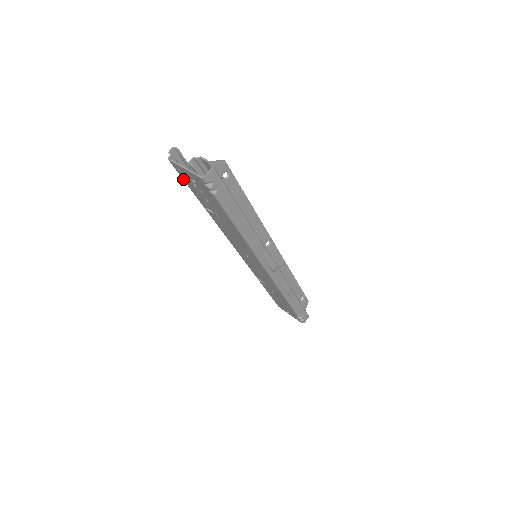
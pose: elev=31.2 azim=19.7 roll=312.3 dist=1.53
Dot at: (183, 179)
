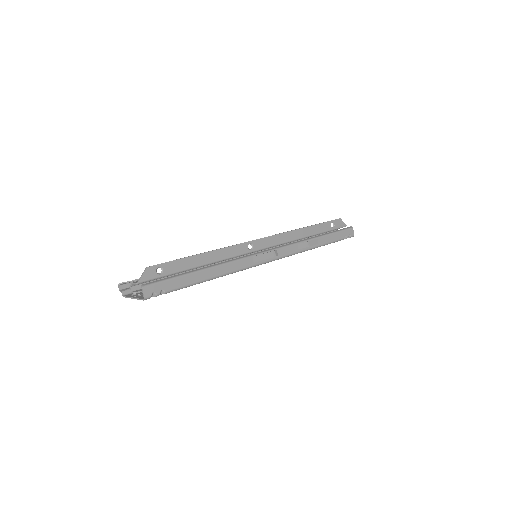
Dot at: occluded
